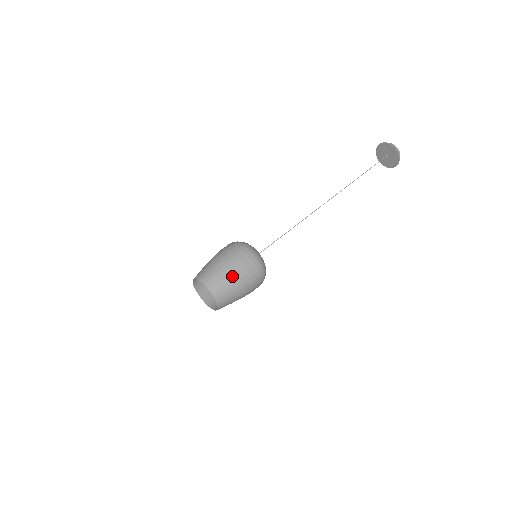
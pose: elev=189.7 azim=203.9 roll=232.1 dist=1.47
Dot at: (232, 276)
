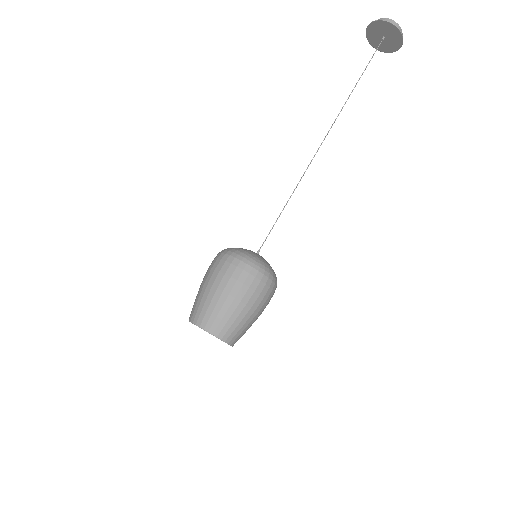
Dot at: (249, 315)
